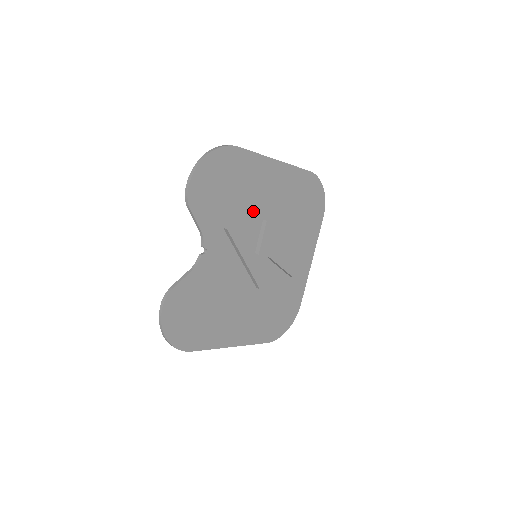
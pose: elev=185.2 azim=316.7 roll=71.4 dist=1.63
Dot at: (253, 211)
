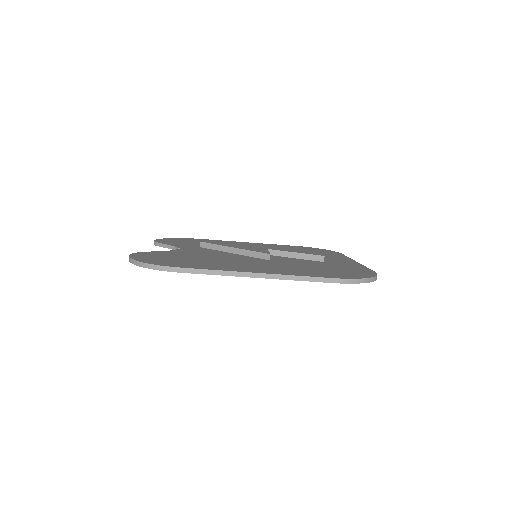
Dot at: occluded
